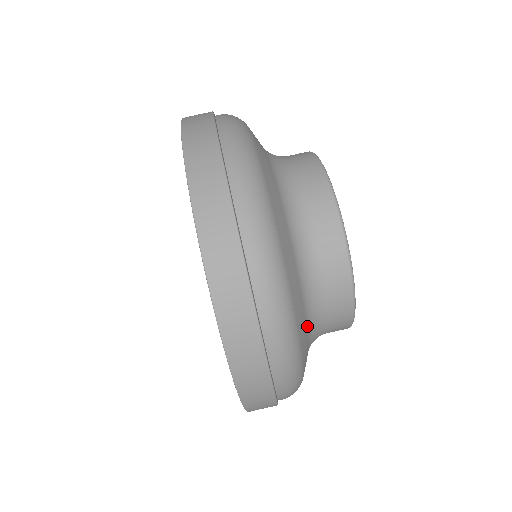
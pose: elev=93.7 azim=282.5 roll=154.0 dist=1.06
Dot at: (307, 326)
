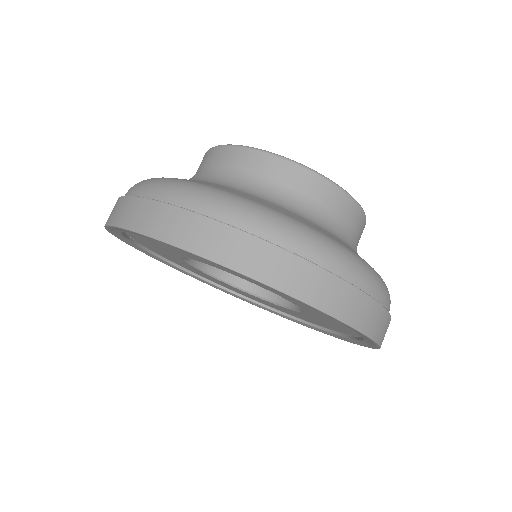
Dot at: (346, 244)
